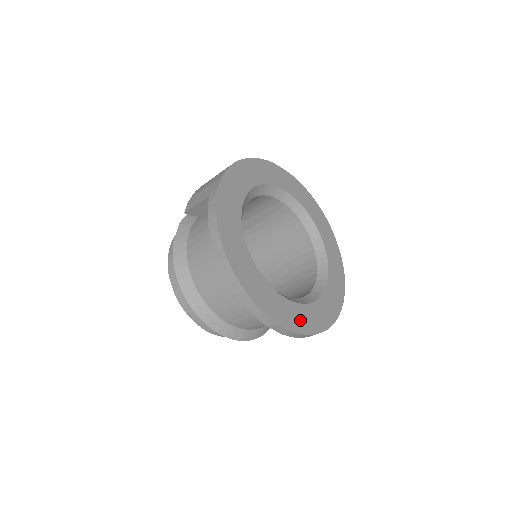
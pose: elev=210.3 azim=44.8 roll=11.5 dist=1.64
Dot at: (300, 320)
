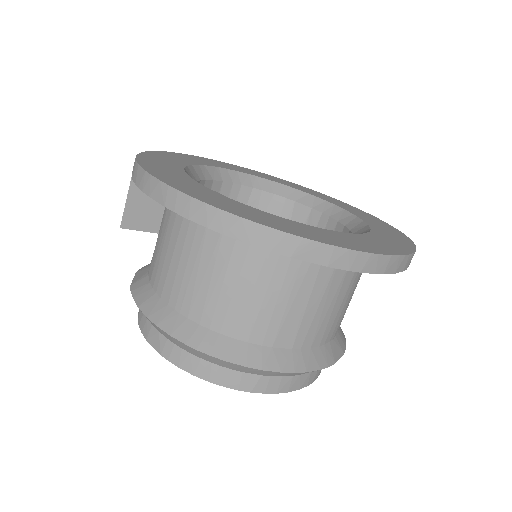
Dot at: (346, 241)
